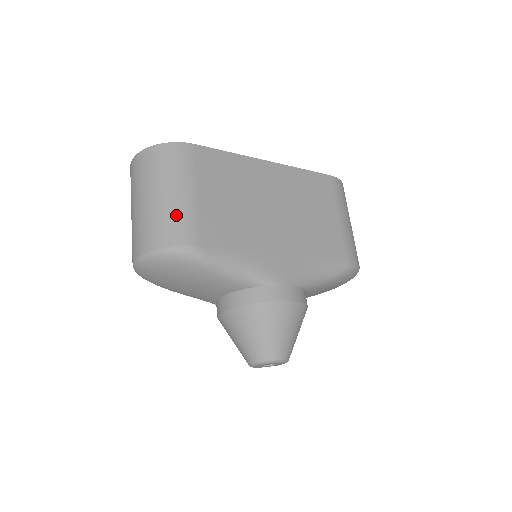
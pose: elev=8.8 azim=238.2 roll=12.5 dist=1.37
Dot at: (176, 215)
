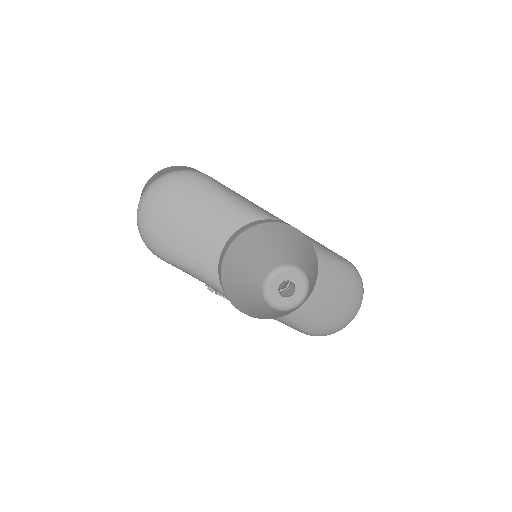
Dot at: (186, 168)
